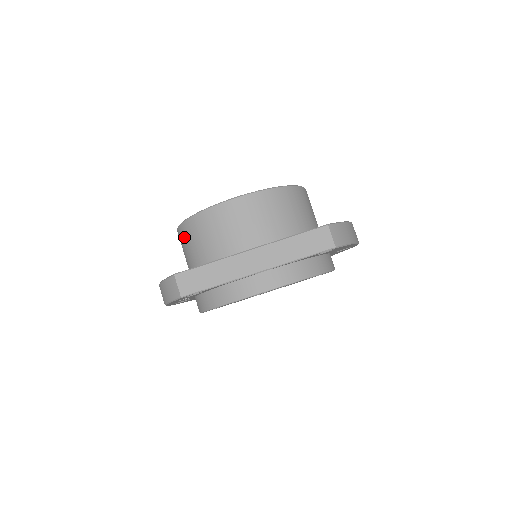
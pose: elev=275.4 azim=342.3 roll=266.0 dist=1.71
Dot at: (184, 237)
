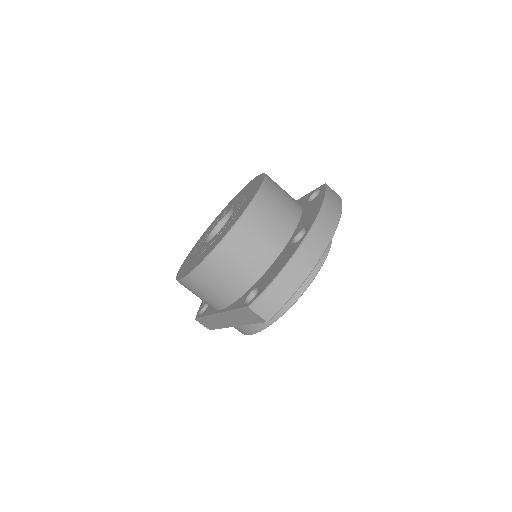
Dot at: occluded
